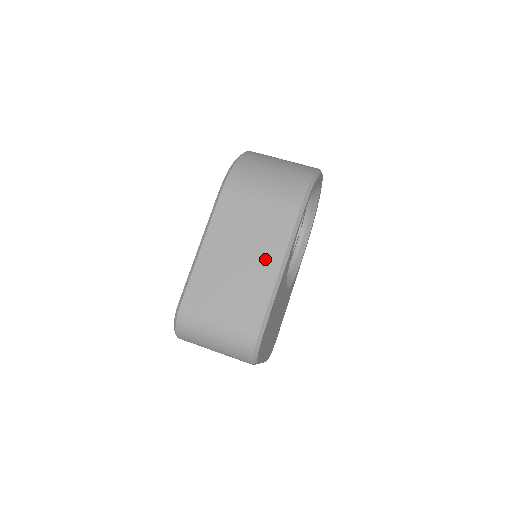
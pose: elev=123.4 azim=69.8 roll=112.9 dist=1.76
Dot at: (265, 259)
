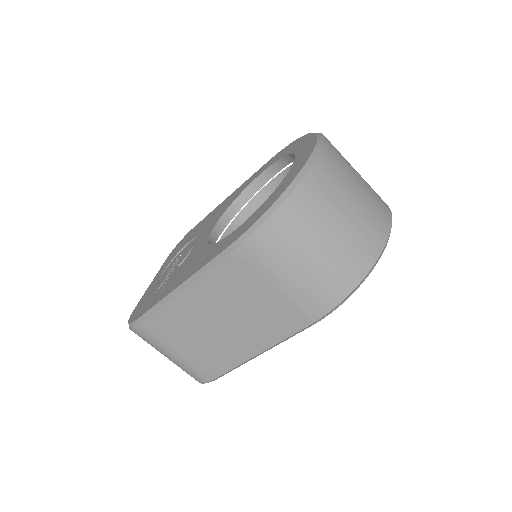
Dot at: (247, 339)
